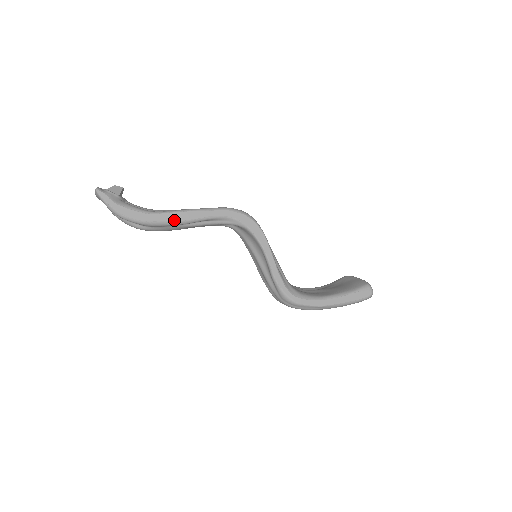
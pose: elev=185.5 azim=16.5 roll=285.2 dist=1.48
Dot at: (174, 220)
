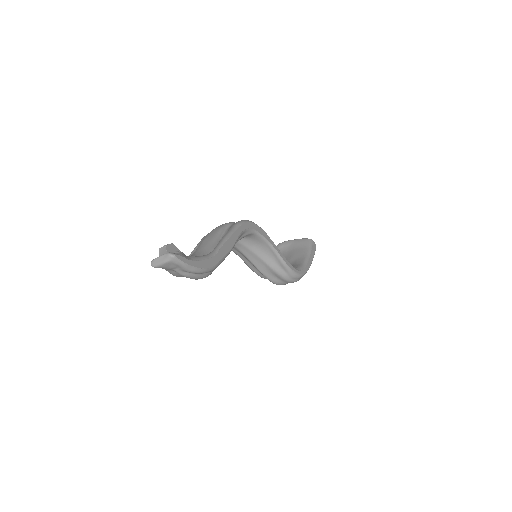
Dot at: (227, 252)
